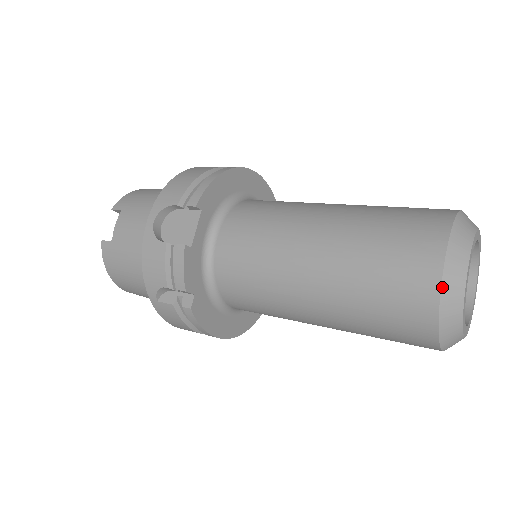
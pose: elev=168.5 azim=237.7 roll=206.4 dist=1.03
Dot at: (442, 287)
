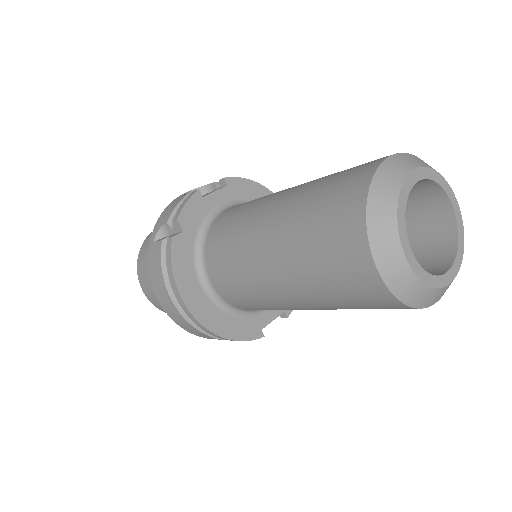
Dot at: (379, 168)
